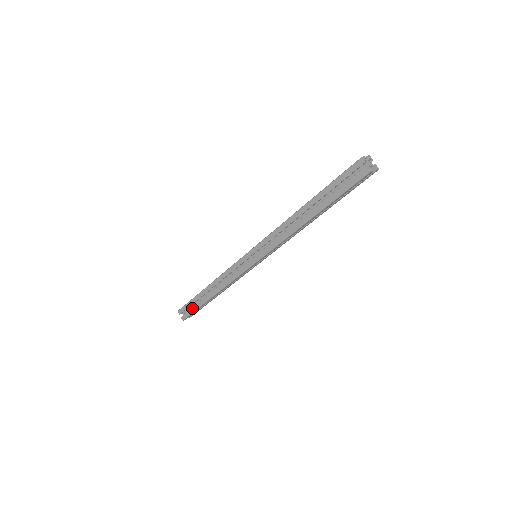
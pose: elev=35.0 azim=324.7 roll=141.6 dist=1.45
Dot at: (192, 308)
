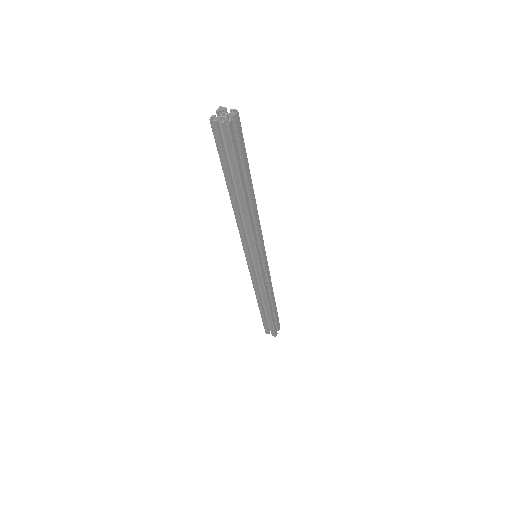
Dot at: (269, 325)
